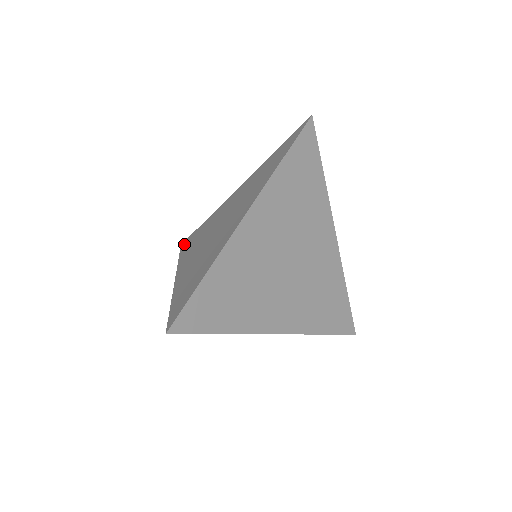
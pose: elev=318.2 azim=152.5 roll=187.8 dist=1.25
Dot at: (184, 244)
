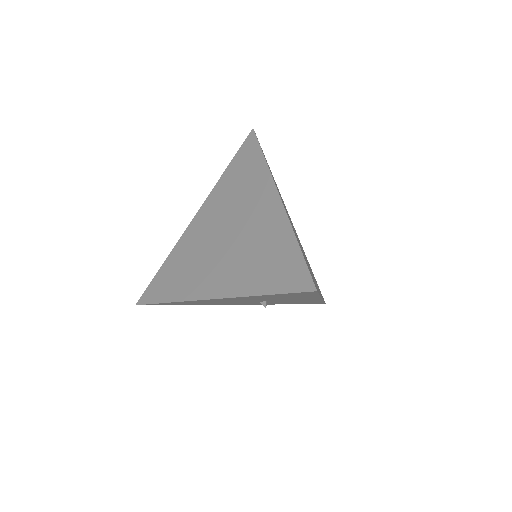
Dot at: (148, 297)
